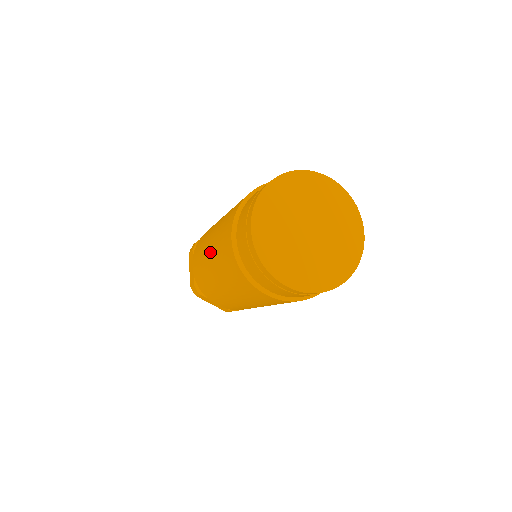
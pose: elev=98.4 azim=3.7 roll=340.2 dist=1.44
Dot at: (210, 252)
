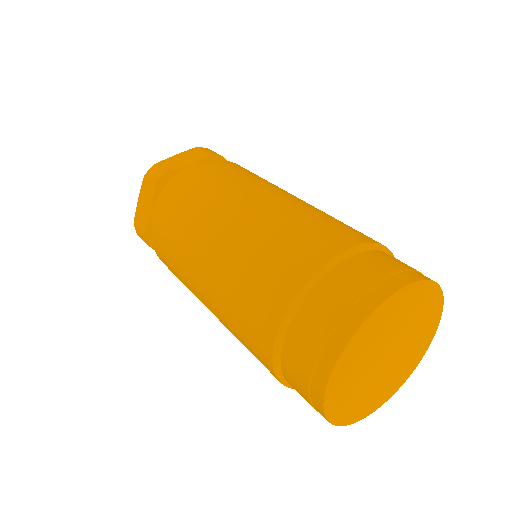
Dot at: (211, 266)
